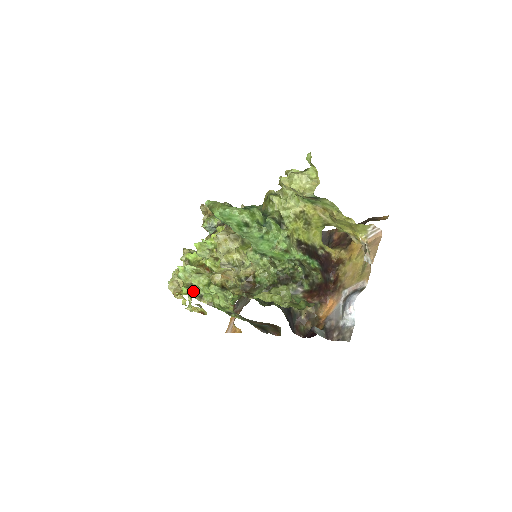
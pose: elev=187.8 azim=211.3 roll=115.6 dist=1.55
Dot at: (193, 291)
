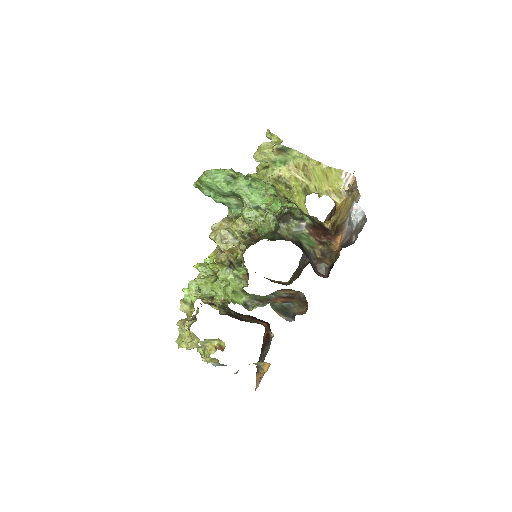
Dot at: (202, 295)
